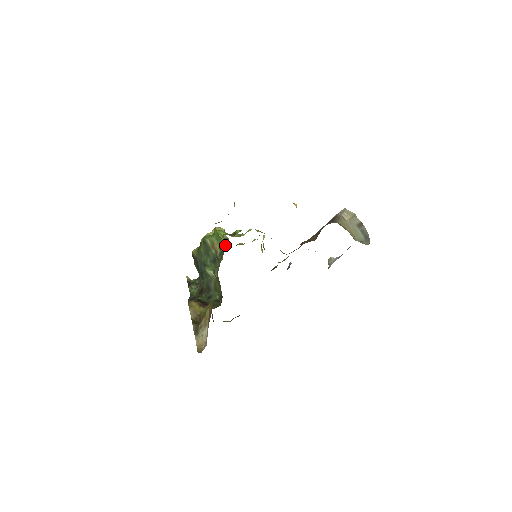
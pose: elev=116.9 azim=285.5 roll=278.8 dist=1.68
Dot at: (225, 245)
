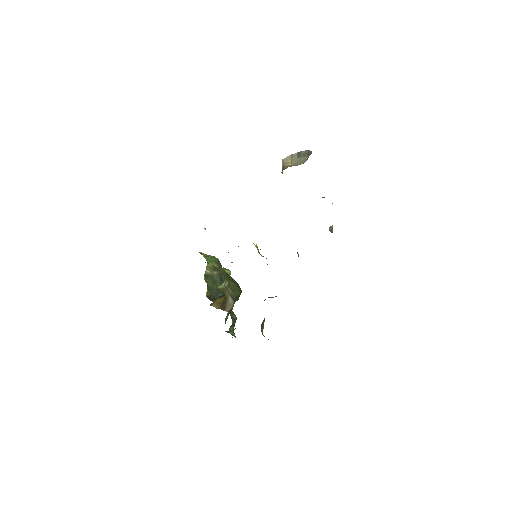
Dot at: (230, 274)
